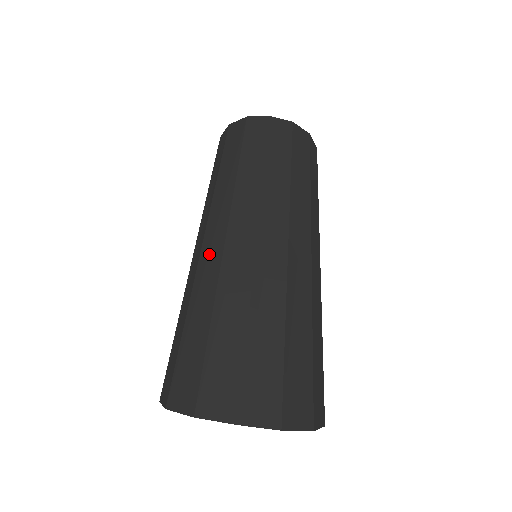
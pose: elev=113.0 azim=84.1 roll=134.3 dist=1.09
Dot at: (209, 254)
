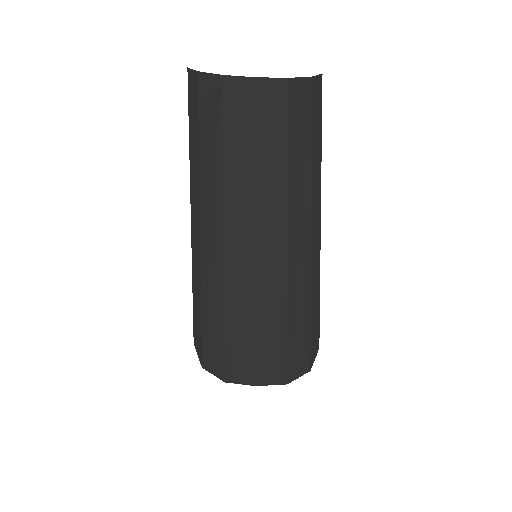
Dot at: (210, 261)
